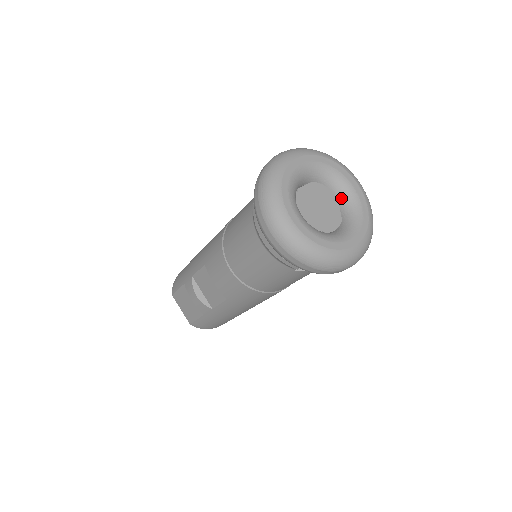
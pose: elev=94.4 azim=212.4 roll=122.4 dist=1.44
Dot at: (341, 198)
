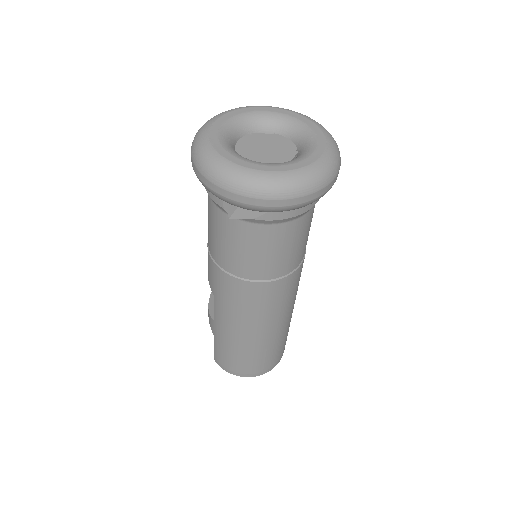
Dot at: (300, 149)
